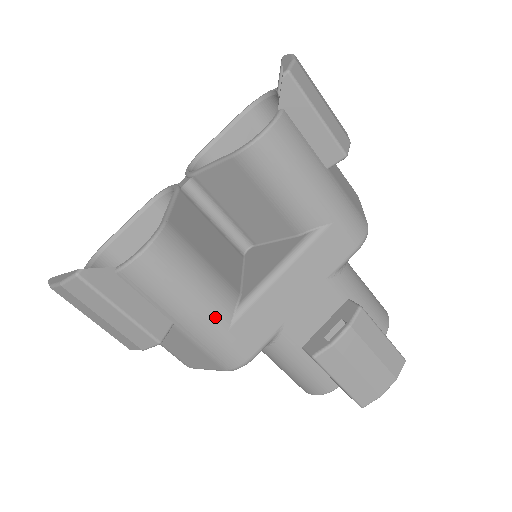
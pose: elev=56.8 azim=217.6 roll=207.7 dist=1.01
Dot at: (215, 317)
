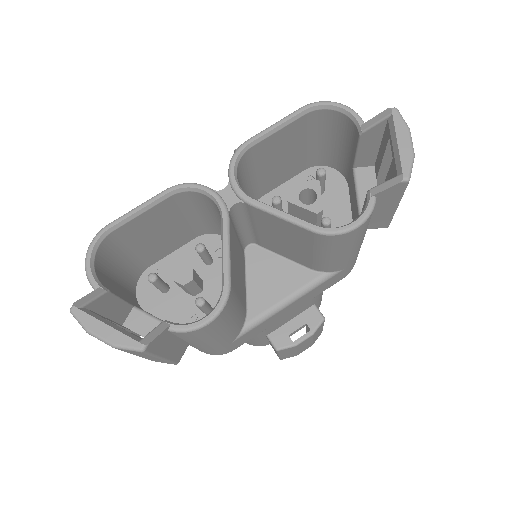
Dot at: (228, 341)
